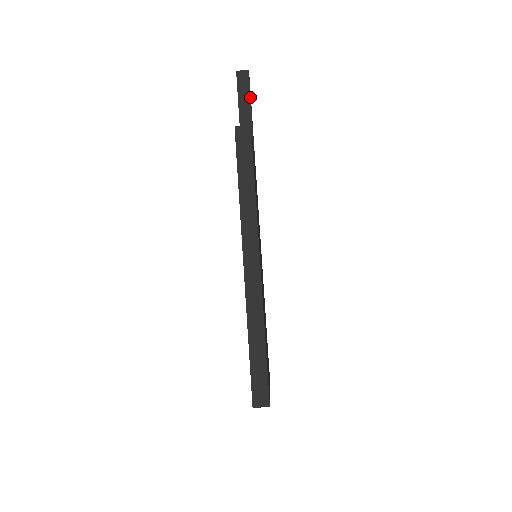
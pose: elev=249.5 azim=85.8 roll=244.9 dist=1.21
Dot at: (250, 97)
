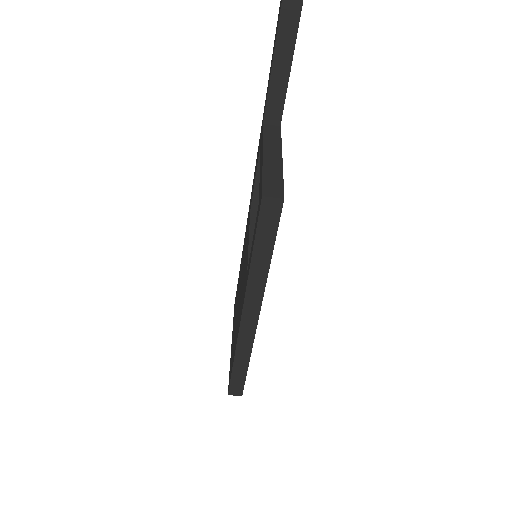
Dot at: (297, 28)
